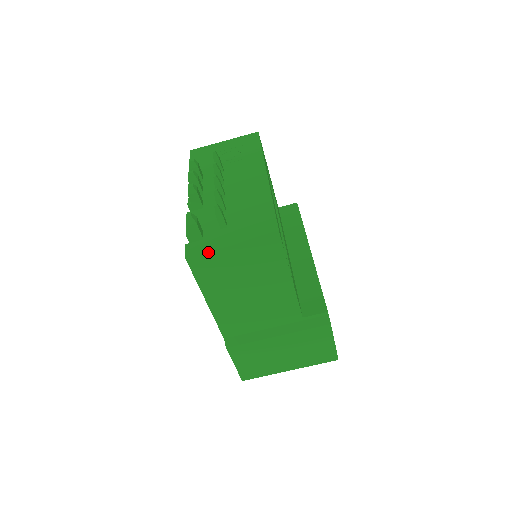
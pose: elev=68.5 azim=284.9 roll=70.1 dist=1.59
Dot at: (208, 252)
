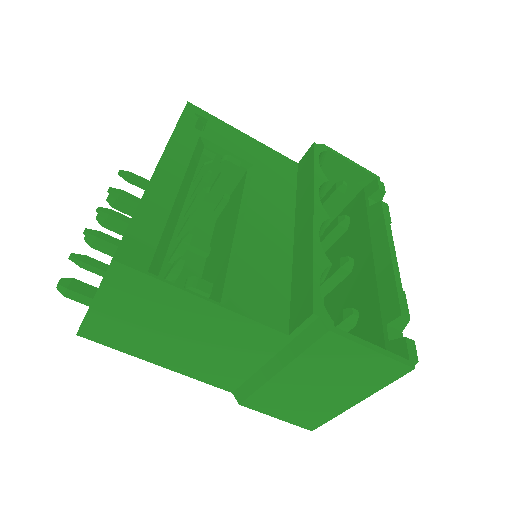
Dot at: (85, 319)
